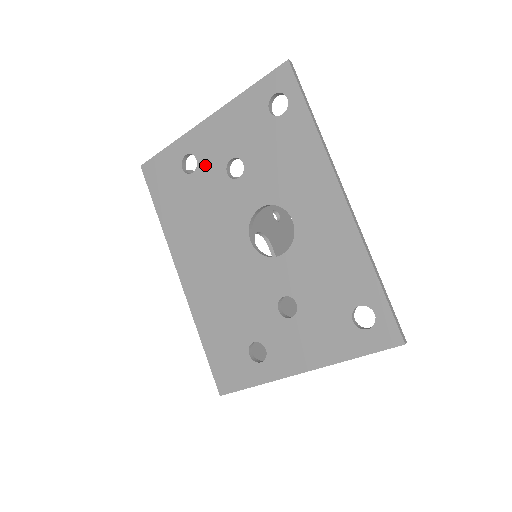
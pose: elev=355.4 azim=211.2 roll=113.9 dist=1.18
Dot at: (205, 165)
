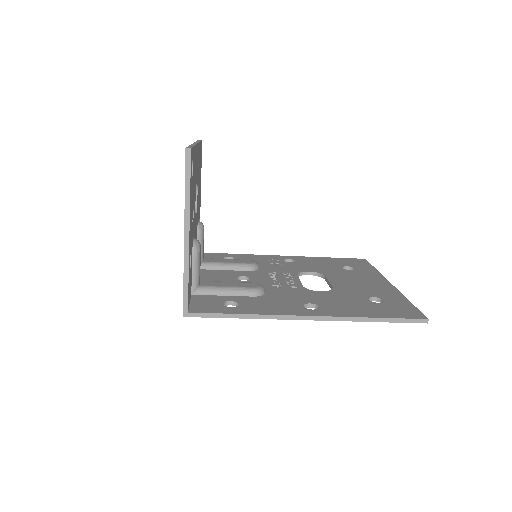
Dot at: occluded
